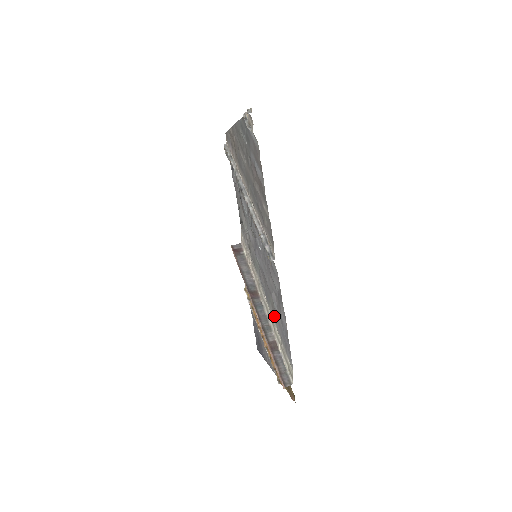
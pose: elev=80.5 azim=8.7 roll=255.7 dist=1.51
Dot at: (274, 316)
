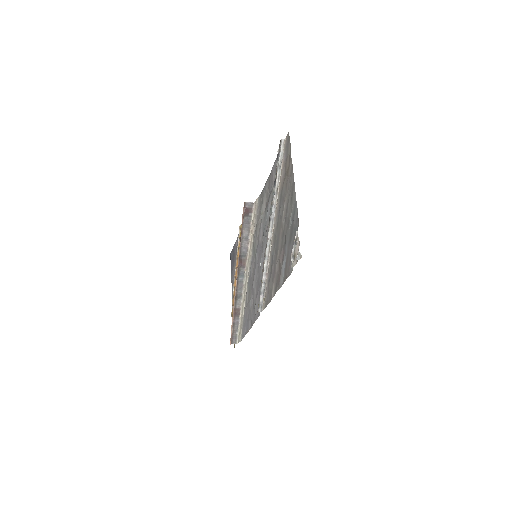
Dot at: (247, 300)
